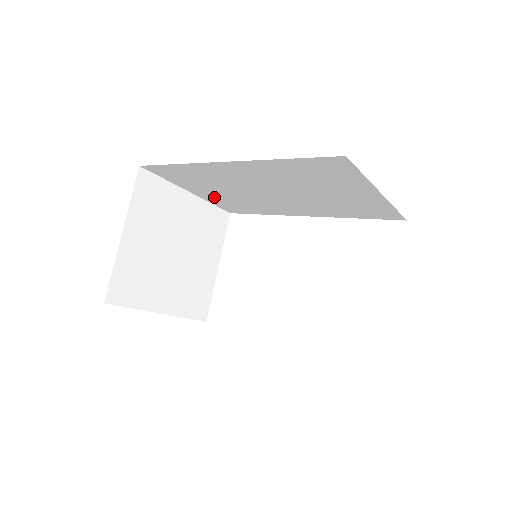
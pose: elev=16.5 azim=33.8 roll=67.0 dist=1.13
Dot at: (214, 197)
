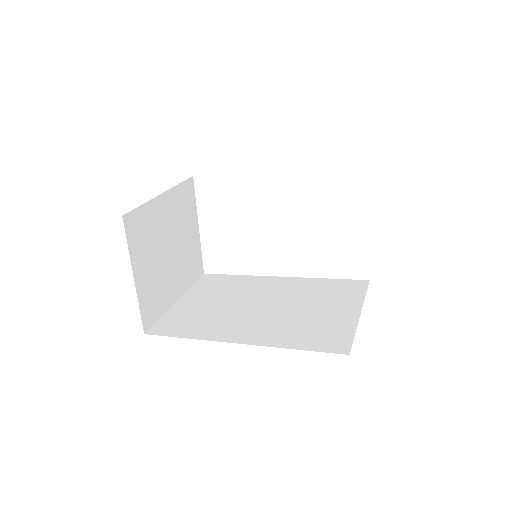
Dot at: occluded
